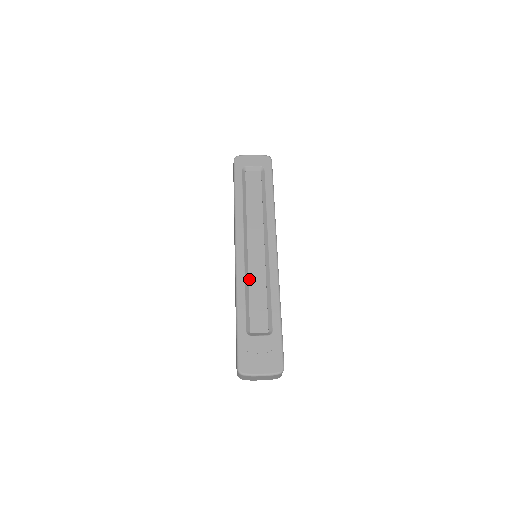
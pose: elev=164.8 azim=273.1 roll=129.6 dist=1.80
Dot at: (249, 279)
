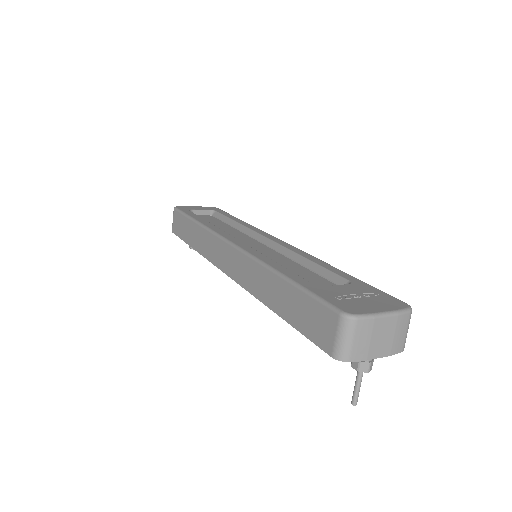
Dot at: occluded
